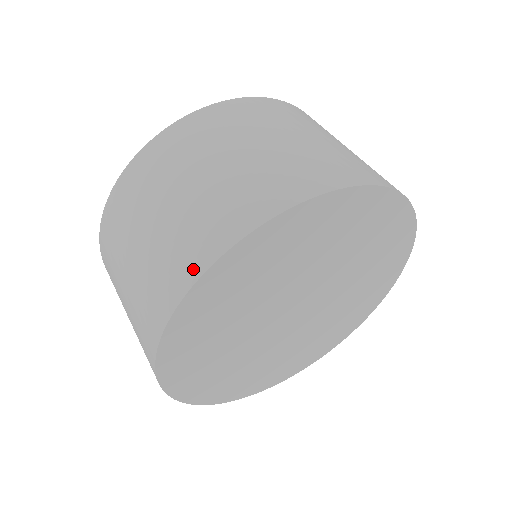
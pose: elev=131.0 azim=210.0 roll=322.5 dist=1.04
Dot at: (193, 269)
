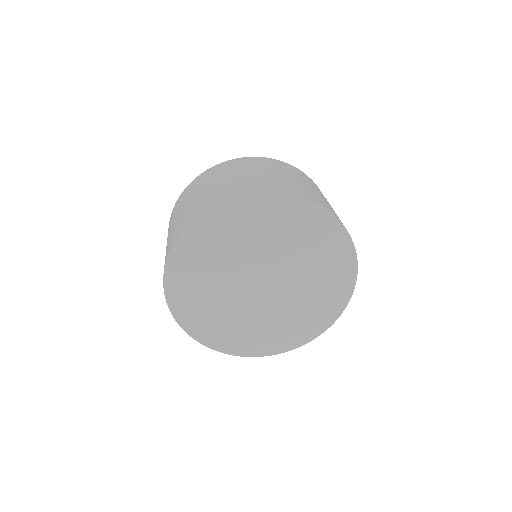
Dot at: occluded
